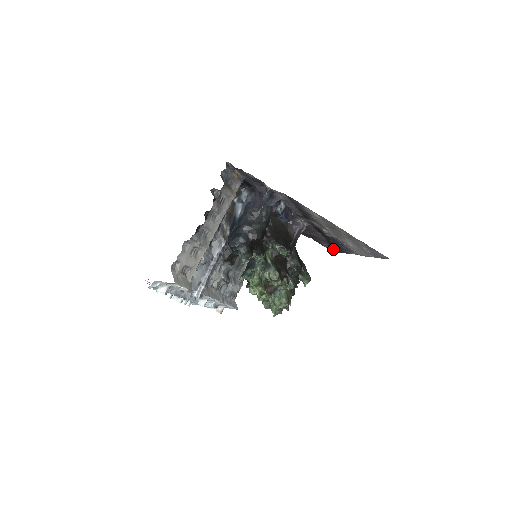
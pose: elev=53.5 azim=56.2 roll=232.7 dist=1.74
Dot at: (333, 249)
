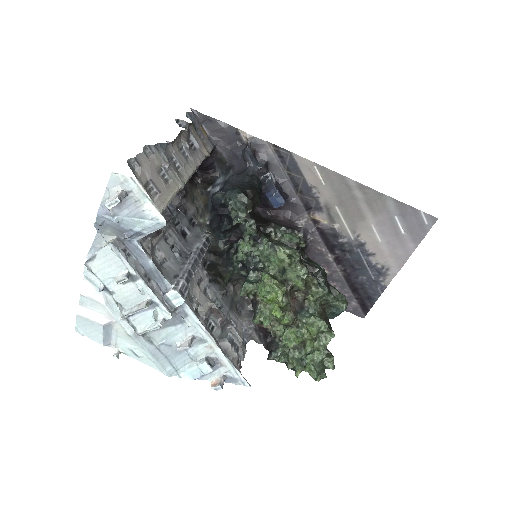
Dot at: (358, 307)
